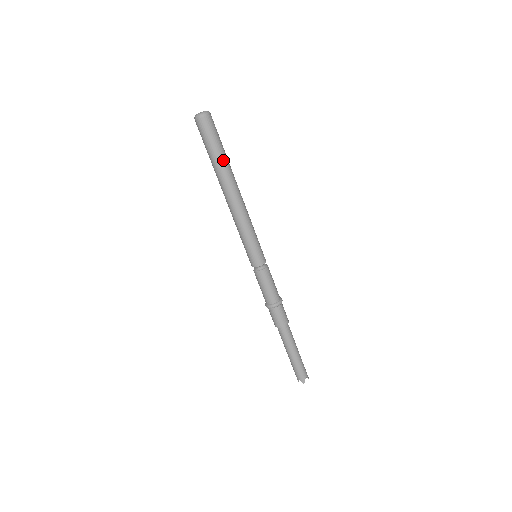
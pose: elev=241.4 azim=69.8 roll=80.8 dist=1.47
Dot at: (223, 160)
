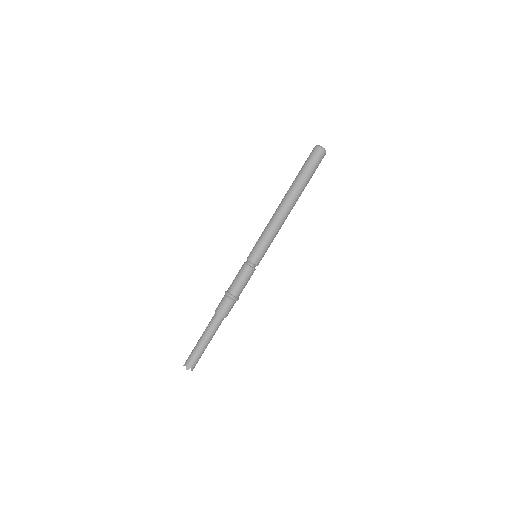
Dot at: (304, 183)
